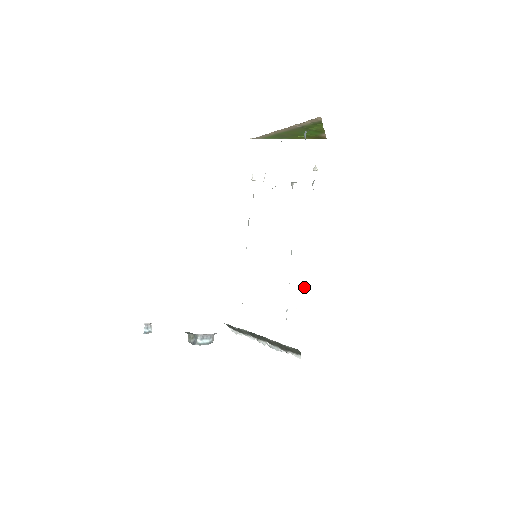
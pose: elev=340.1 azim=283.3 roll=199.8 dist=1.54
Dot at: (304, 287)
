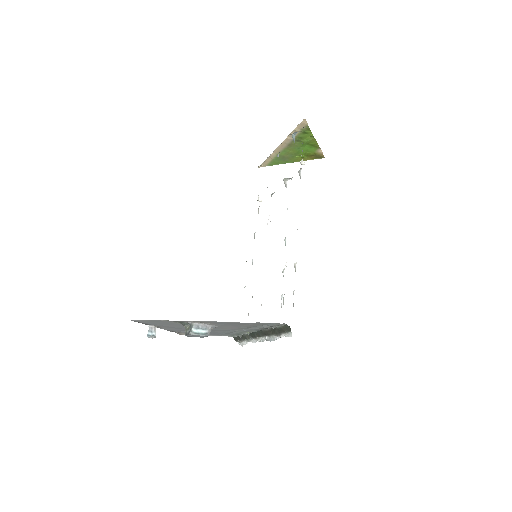
Dot at: (294, 265)
